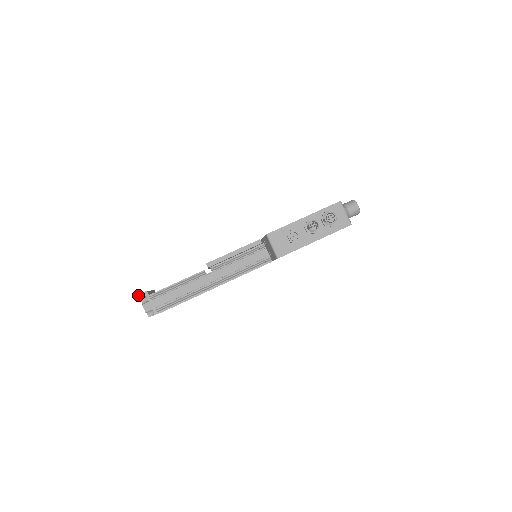
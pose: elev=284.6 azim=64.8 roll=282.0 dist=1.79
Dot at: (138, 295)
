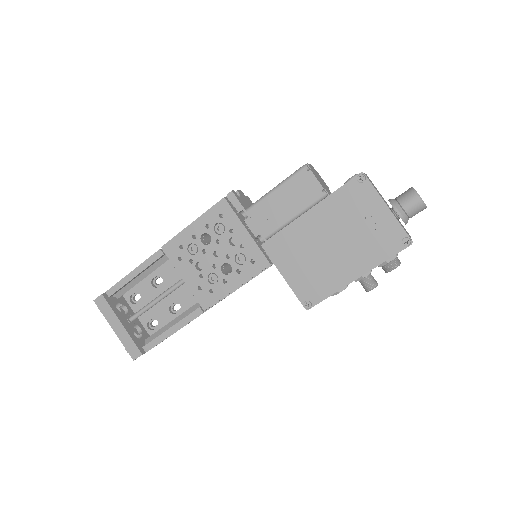
Dot at: occluded
